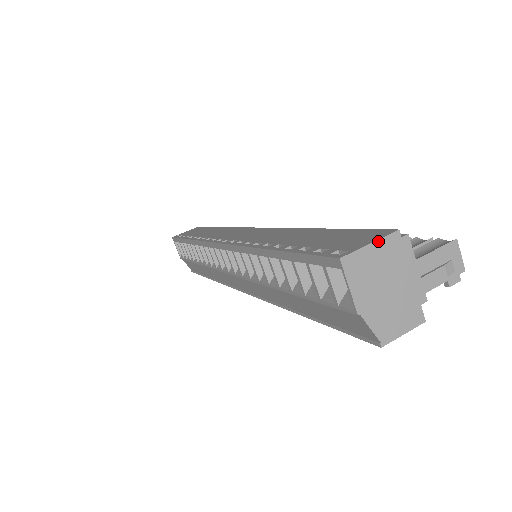
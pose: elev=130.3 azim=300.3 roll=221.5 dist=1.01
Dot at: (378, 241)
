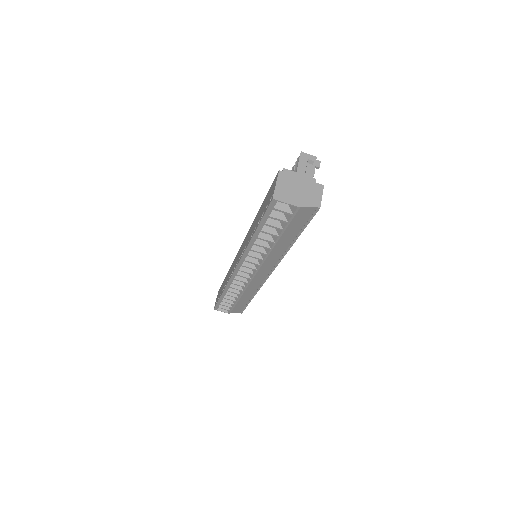
Dot at: (277, 181)
